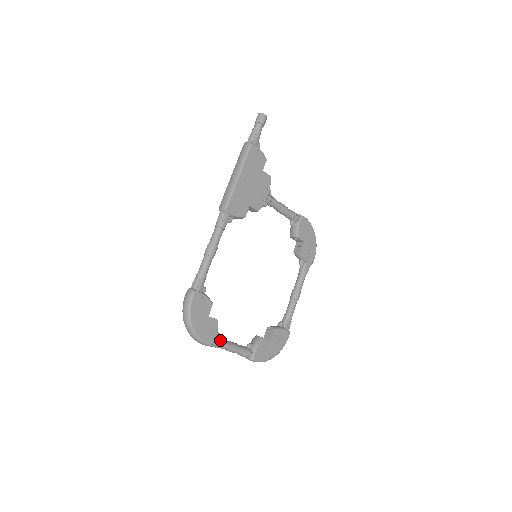
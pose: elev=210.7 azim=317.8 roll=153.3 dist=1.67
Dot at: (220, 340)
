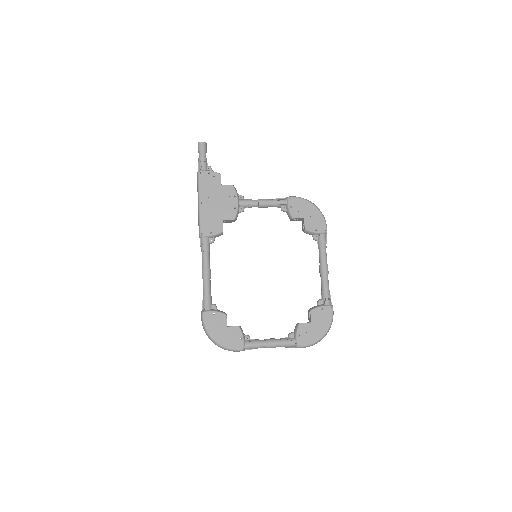
Dot at: (251, 342)
